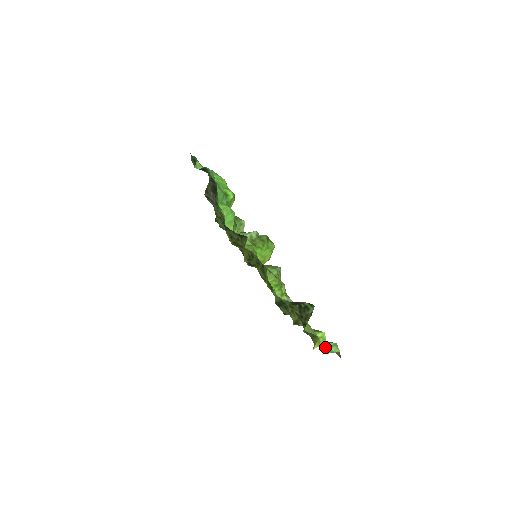
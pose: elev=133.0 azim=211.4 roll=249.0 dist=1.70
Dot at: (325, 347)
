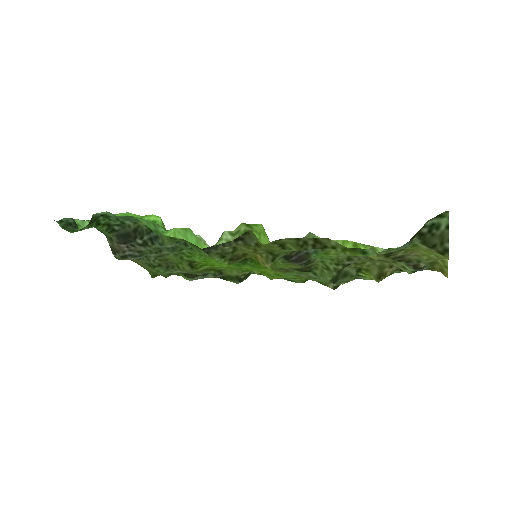
Dot at: occluded
